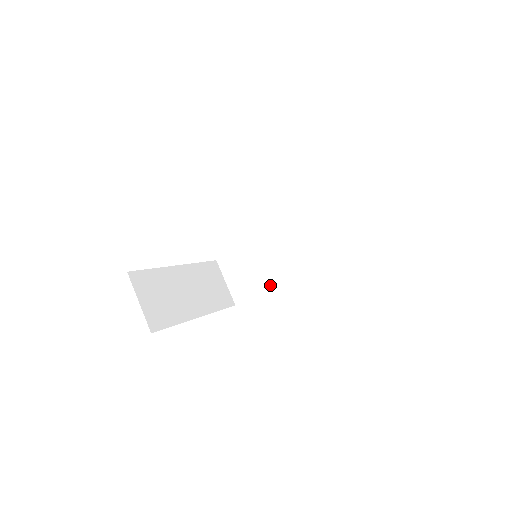
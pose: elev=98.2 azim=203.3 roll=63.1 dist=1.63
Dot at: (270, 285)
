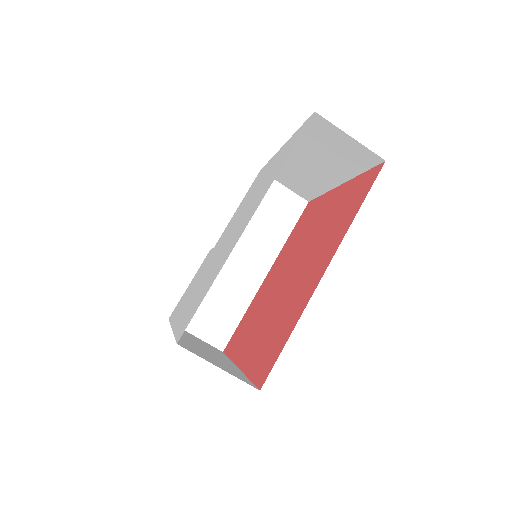
Dot at: (246, 302)
